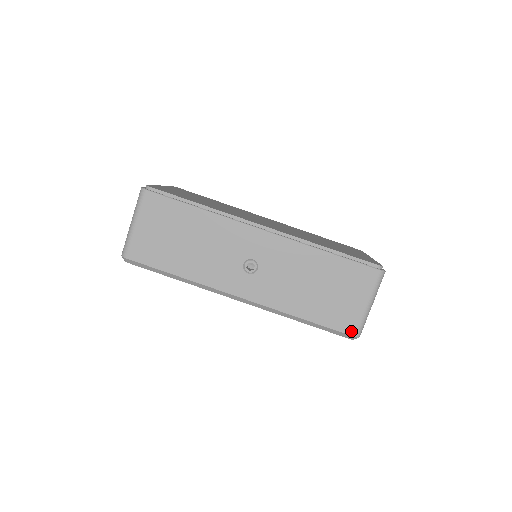
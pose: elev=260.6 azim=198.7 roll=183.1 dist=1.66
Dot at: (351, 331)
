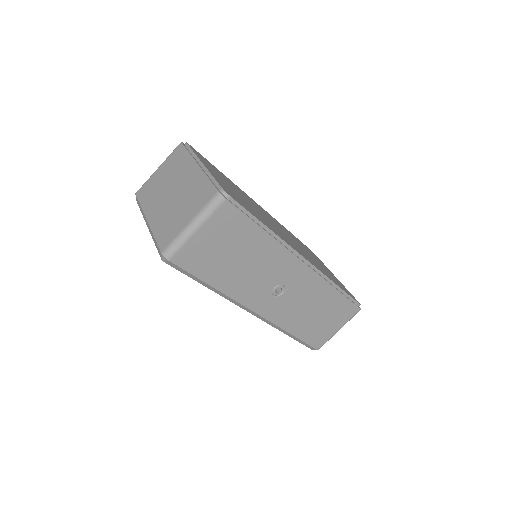
Dot at: (318, 346)
